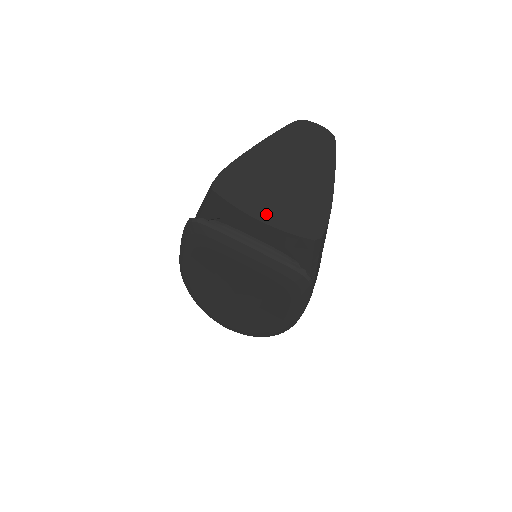
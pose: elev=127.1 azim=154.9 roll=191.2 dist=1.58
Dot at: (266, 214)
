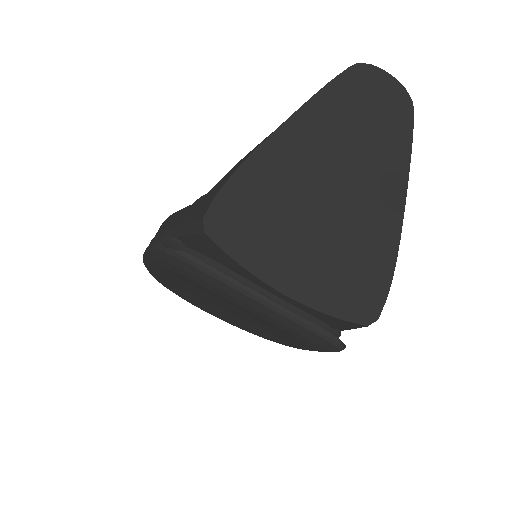
Dot at: (294, 279)
